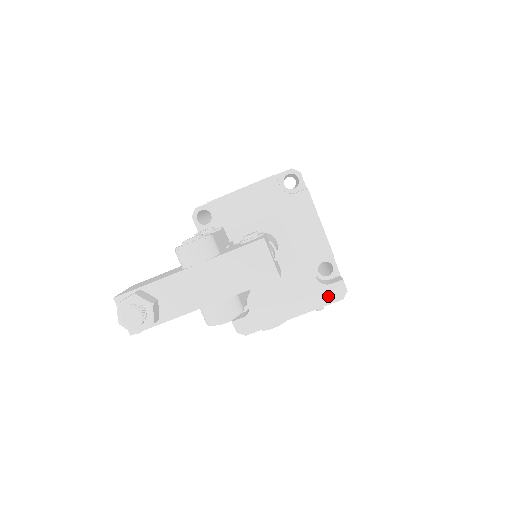
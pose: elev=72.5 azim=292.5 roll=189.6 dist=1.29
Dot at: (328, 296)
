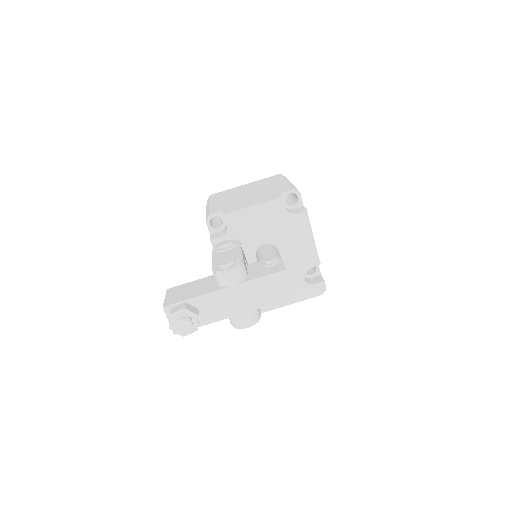
Dot at: (311, 292)
